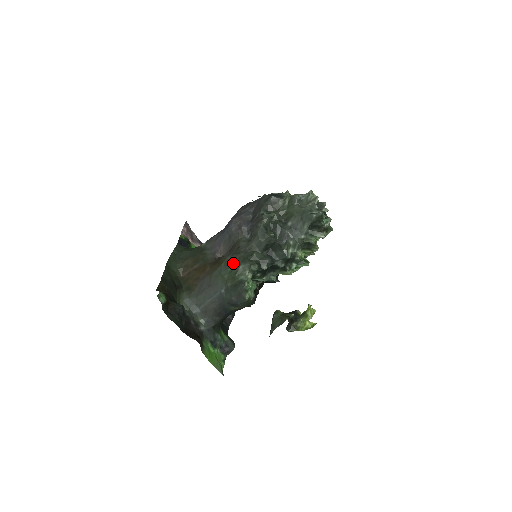
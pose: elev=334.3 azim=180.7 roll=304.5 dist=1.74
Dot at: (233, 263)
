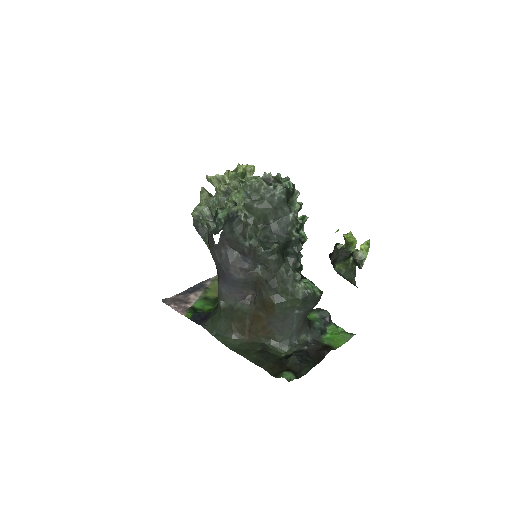
Dot at: (280, 293)
